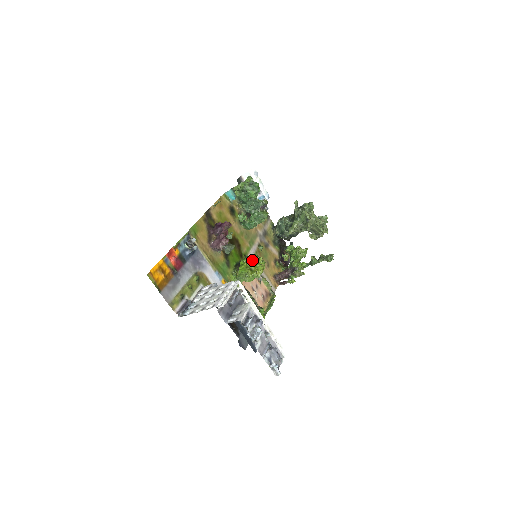
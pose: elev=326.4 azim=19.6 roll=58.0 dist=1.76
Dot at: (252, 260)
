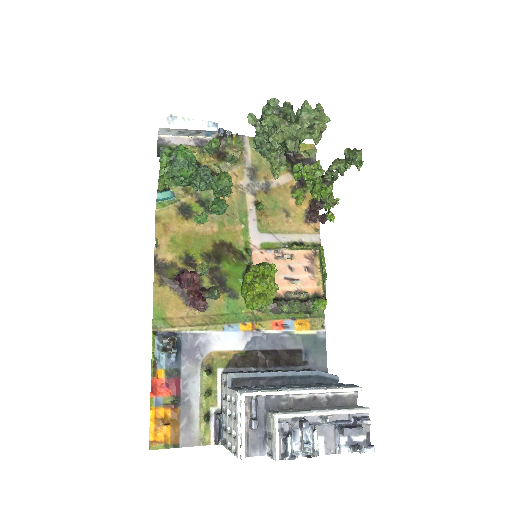
Dot at: (252, 283)
